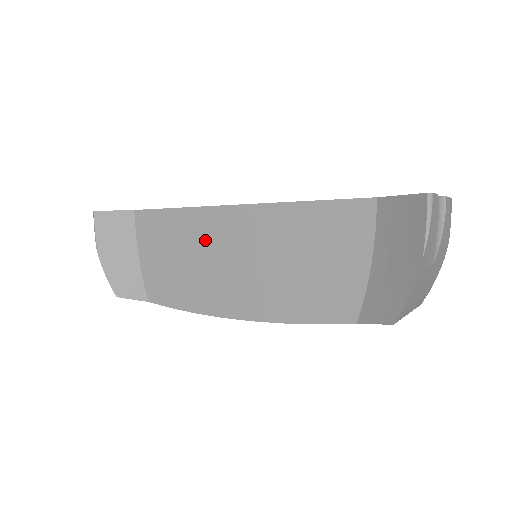
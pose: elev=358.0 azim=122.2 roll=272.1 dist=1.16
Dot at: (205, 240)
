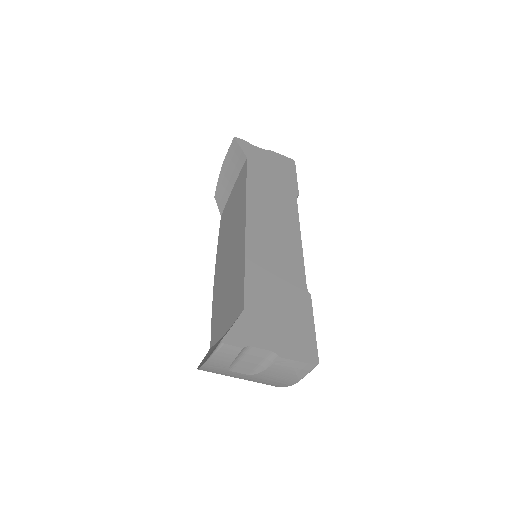
Dot at: (236, 219)
